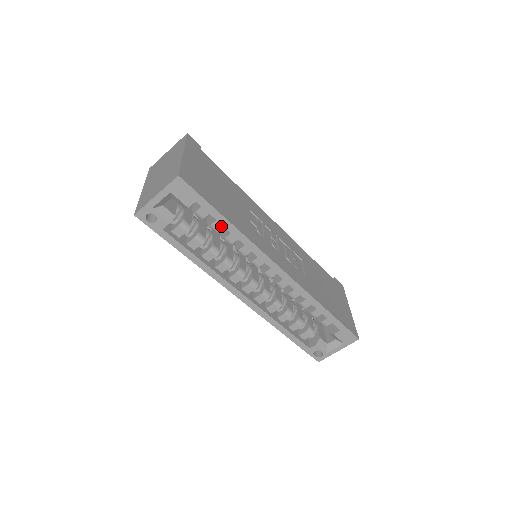
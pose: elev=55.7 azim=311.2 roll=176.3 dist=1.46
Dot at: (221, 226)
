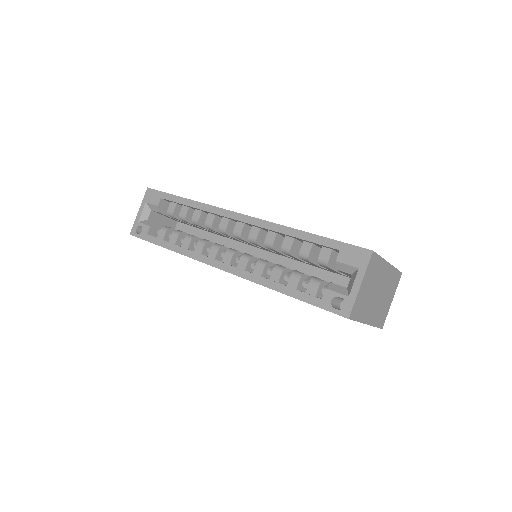
Dot at: (186, 211)
